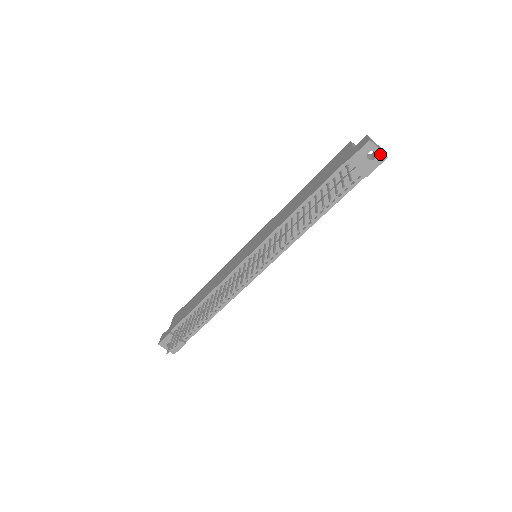
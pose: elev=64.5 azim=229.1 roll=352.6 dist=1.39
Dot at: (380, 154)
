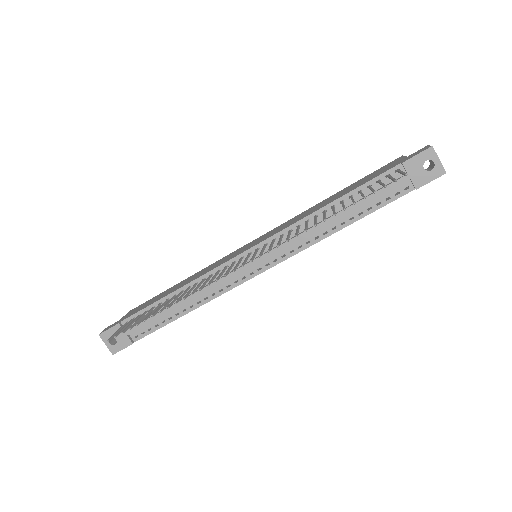
Dot at: (439, 166)
